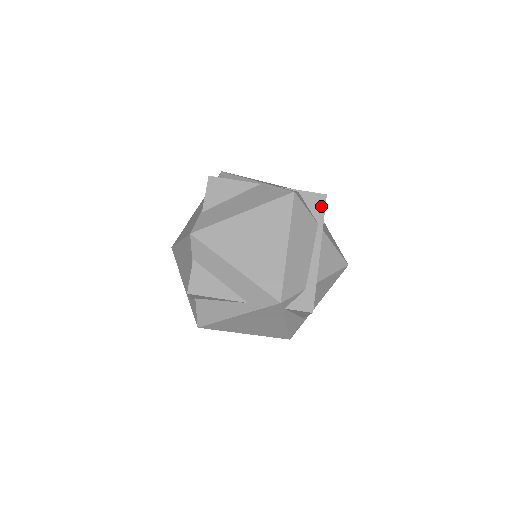
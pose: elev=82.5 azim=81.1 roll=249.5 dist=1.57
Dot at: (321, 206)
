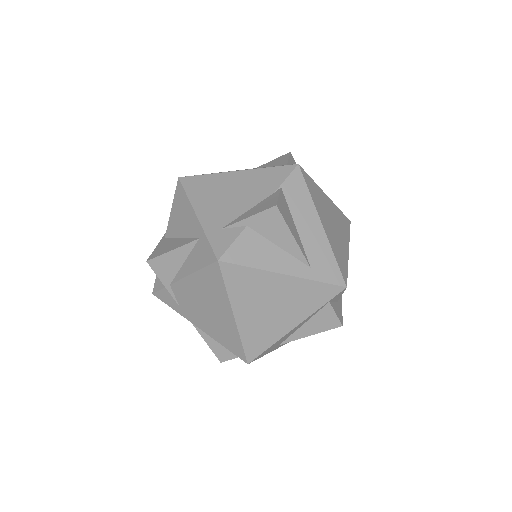
Dot at: occluded
